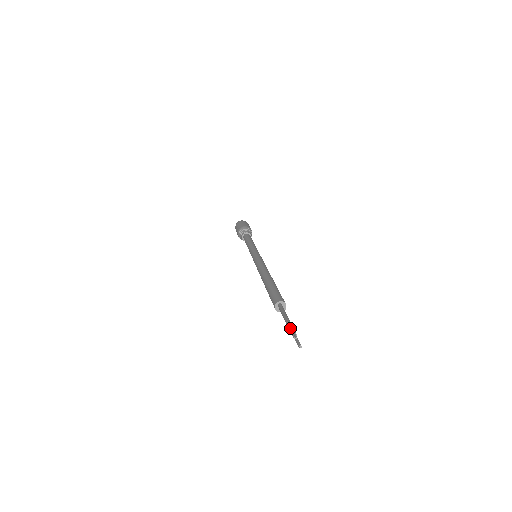
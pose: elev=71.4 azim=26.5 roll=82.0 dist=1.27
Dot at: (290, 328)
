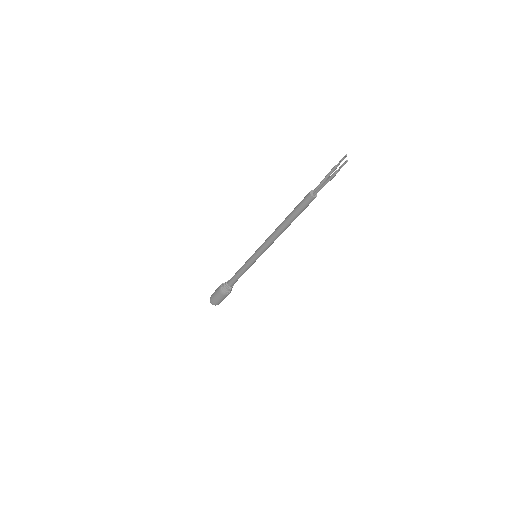
Dot at: (339, 162)
